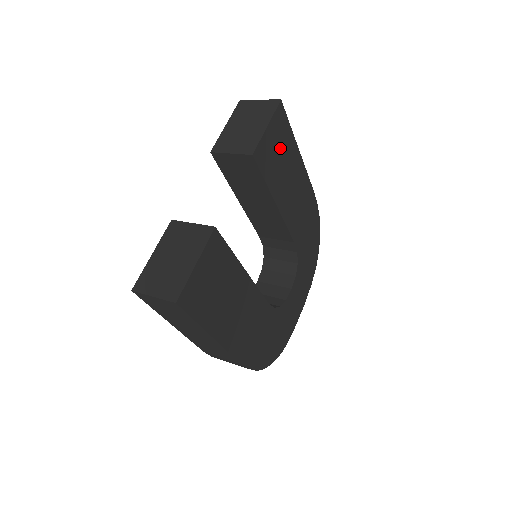
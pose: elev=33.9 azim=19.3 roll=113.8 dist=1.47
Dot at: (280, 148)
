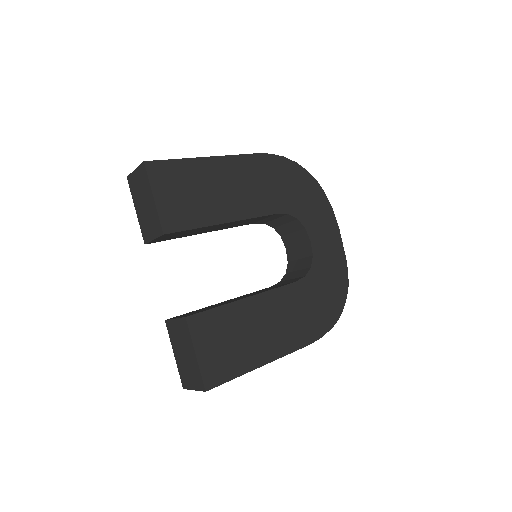
Dot at: (184, 188)
